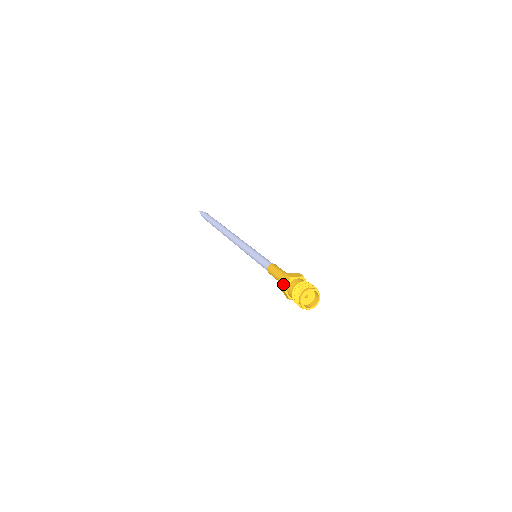
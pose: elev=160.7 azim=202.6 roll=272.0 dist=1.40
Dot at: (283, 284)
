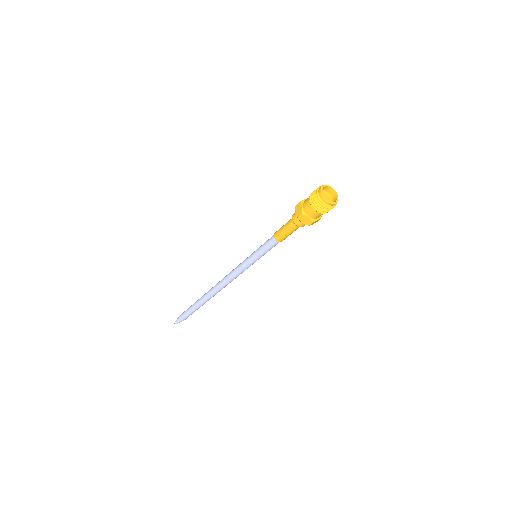
Dot at: (298, 213)
